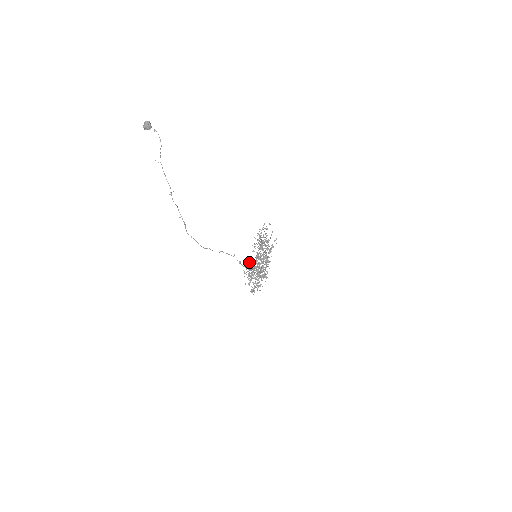
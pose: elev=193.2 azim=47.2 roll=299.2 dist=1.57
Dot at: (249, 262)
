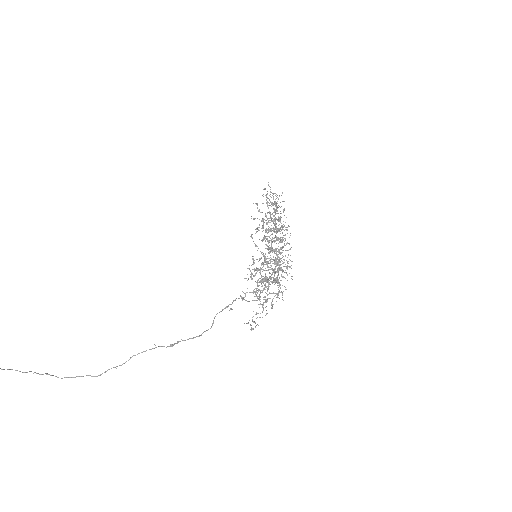
Dot at: occluded
